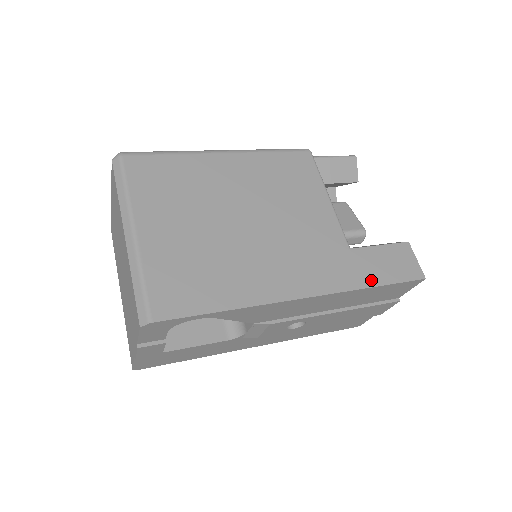
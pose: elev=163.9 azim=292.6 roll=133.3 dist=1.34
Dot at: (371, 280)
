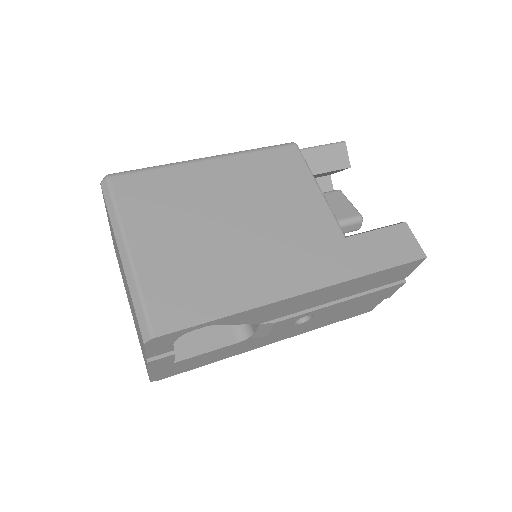
Dot at: (370, 266)
